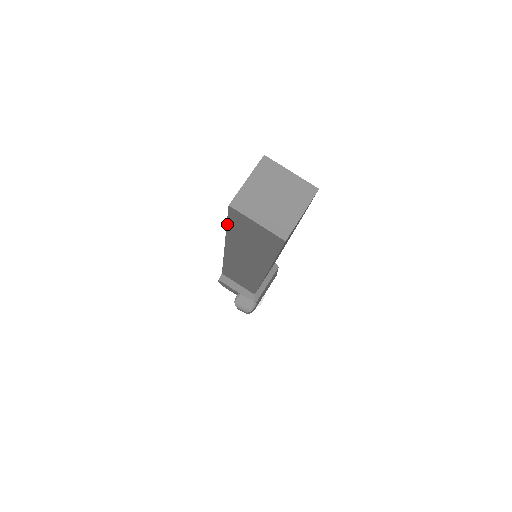
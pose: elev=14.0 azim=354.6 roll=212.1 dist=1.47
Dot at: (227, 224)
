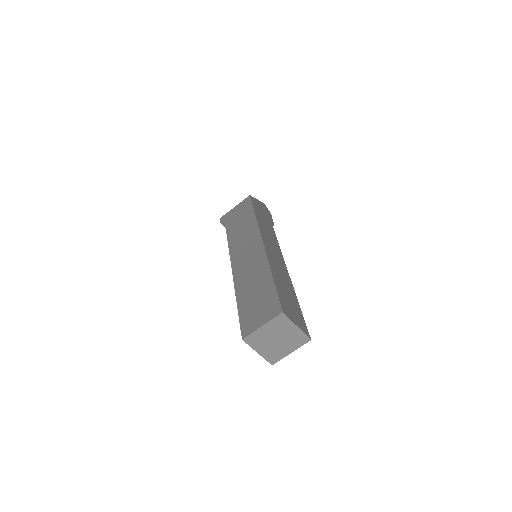
Dot at: (238, 311)
